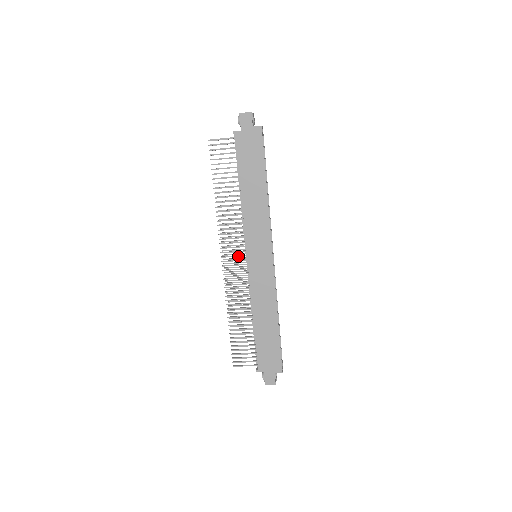
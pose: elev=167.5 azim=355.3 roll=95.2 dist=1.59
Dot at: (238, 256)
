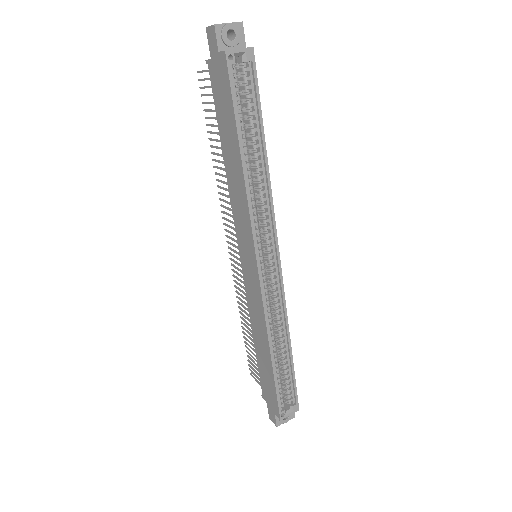
Dot at: (237, 248)
